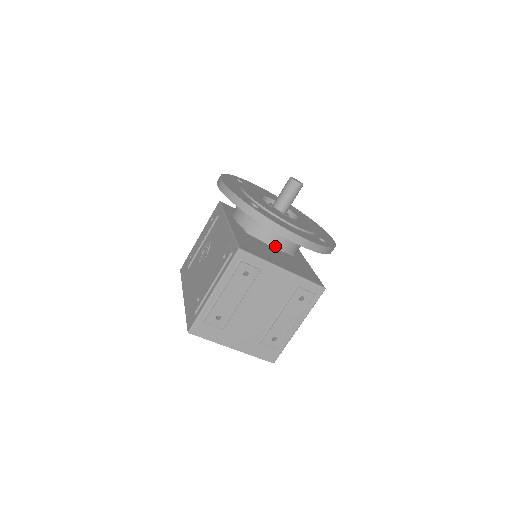
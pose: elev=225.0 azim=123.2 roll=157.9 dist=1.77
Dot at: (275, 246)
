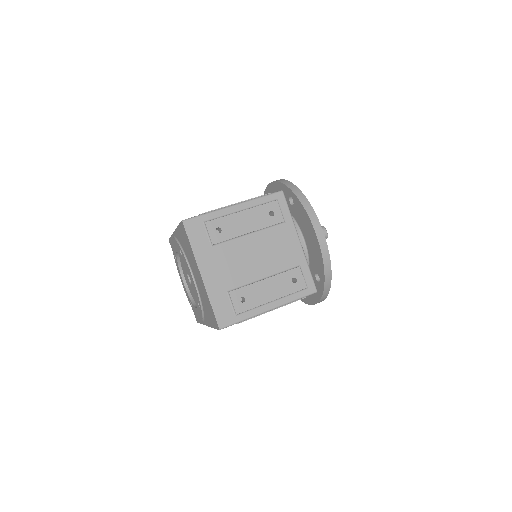
Dot at: occluded
